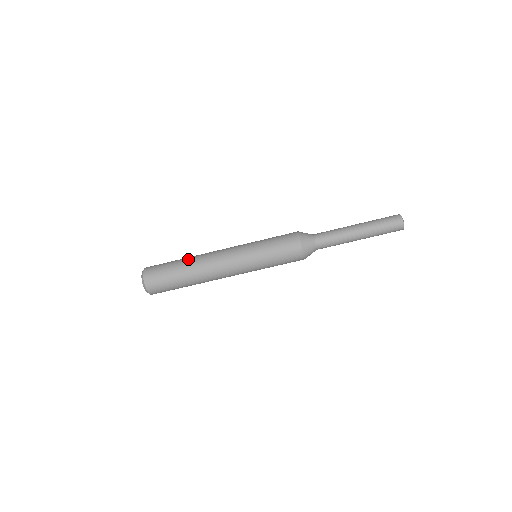
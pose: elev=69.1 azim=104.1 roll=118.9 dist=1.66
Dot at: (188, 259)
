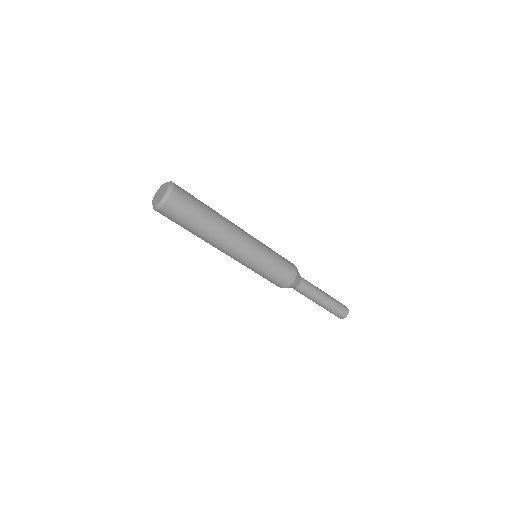
Dot at: (216, 213)
